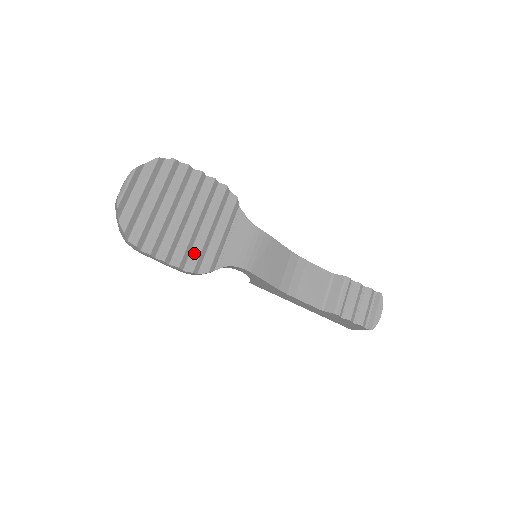
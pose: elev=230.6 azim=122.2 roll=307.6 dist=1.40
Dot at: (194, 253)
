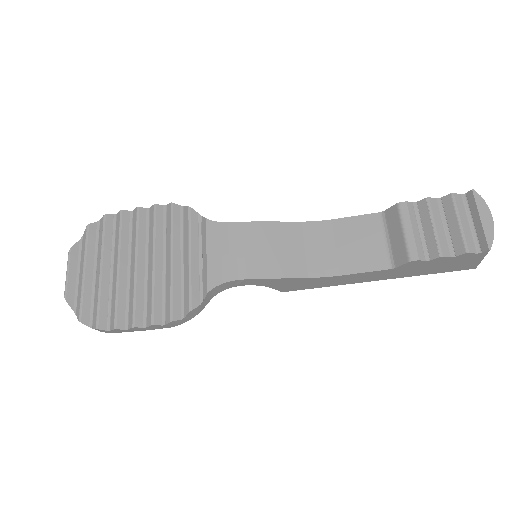
Dot at: (166, 298)
